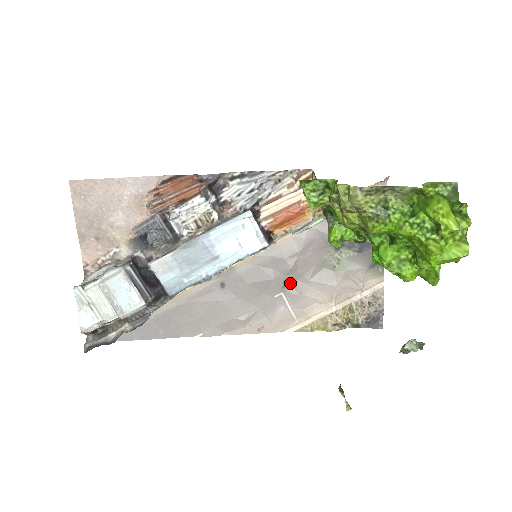
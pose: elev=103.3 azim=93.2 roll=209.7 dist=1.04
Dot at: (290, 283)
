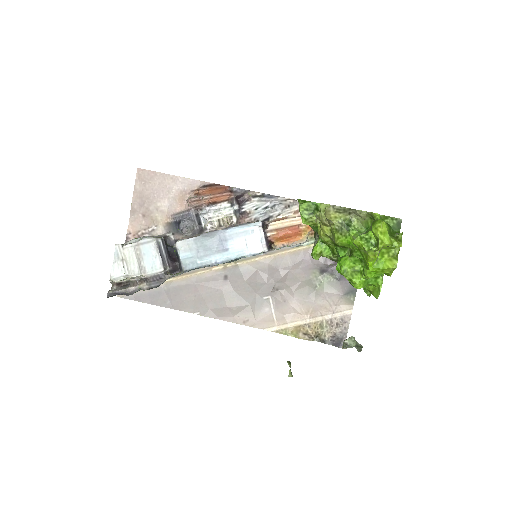
Dot at: (278, 290)
